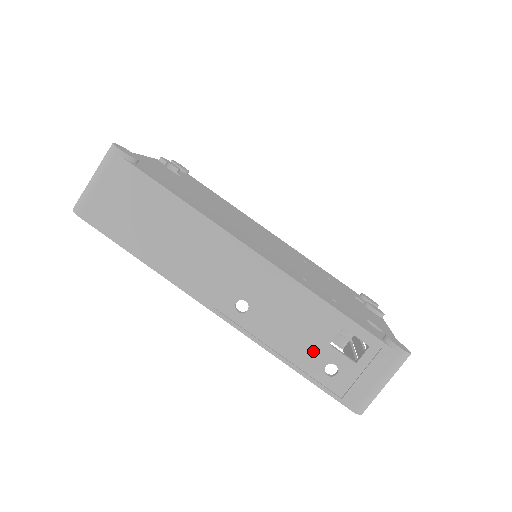
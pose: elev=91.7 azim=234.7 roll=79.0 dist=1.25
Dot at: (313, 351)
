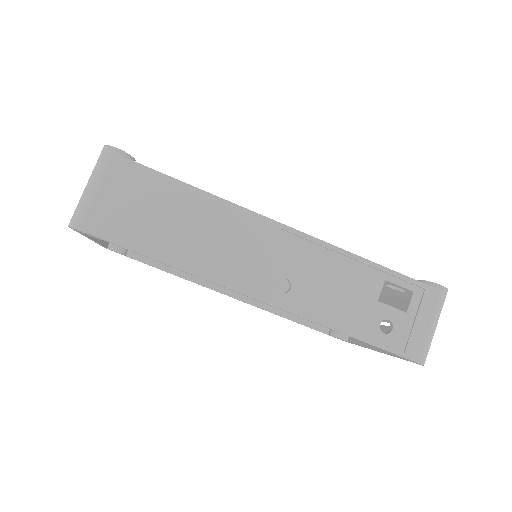
Dot at: (365, 312)
